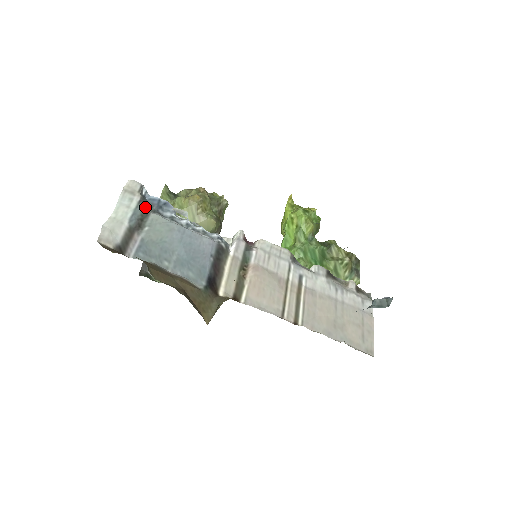
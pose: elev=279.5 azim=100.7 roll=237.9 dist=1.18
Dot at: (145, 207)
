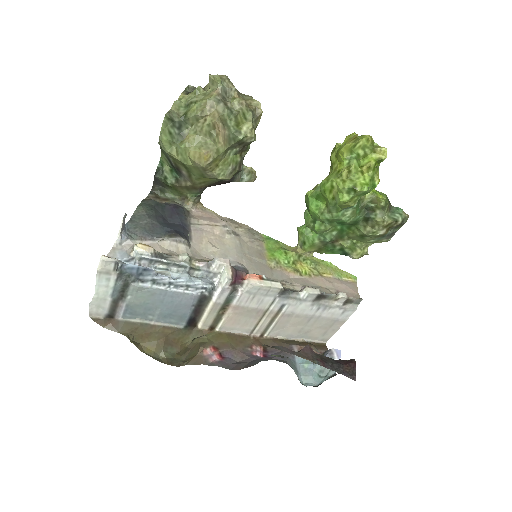
Dot at: (124, 280)
